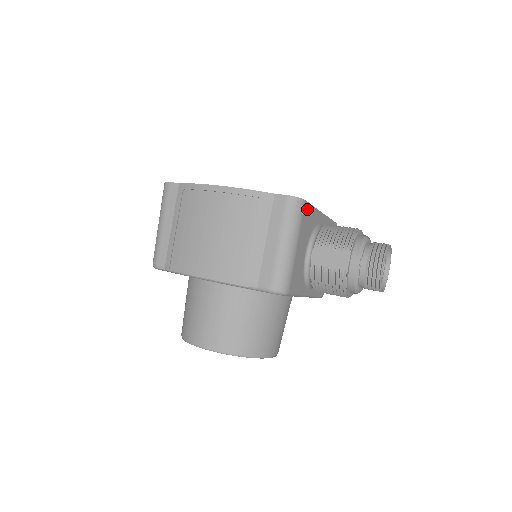
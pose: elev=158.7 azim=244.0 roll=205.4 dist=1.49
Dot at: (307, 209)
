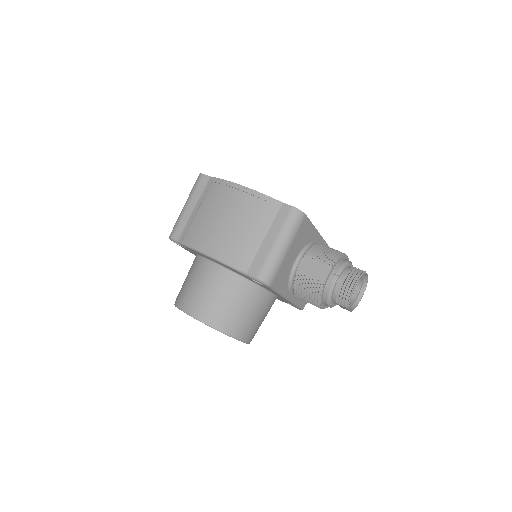
Dot at: (306, 223)
